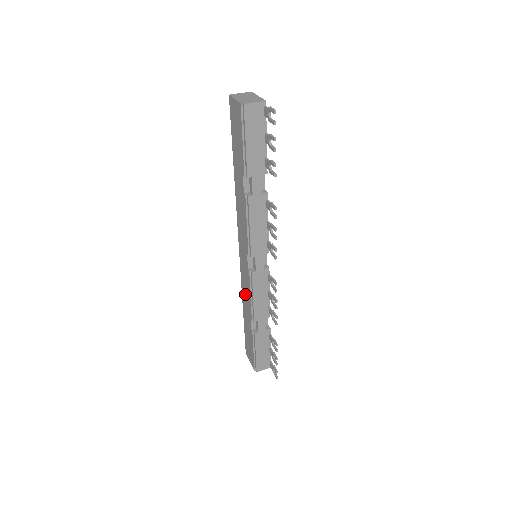
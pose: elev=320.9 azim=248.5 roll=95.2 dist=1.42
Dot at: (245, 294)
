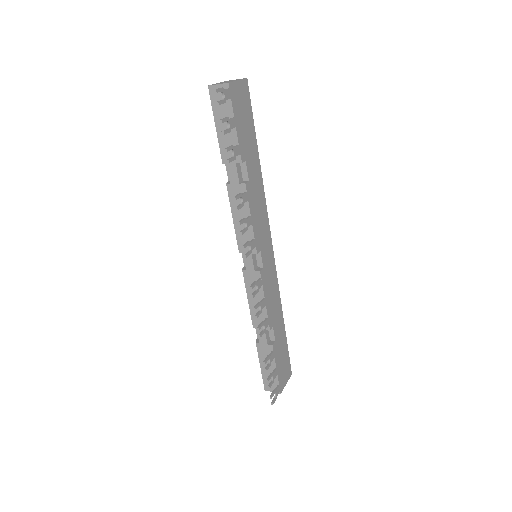
Dot at: occluded
